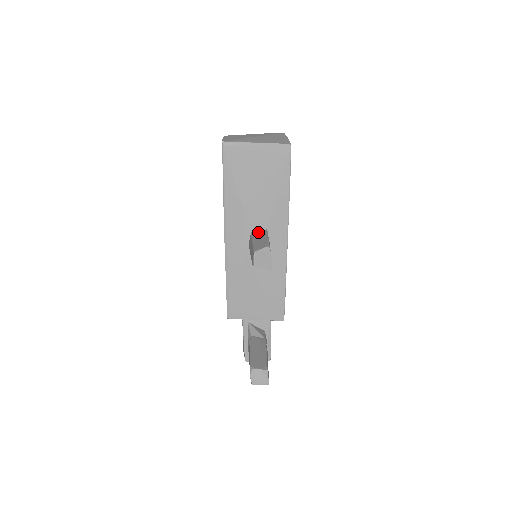
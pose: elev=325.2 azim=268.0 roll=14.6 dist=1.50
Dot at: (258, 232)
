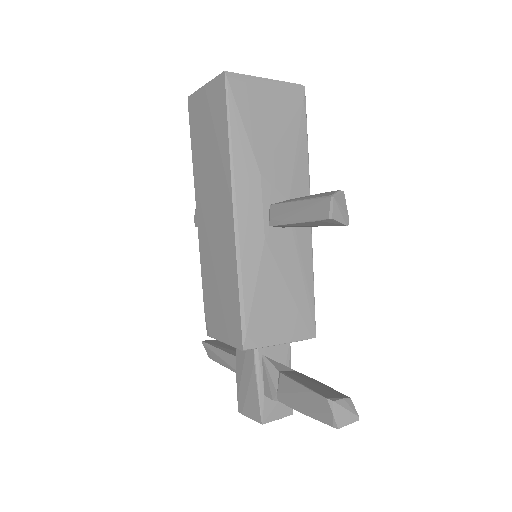
Dot at: (283, 201)
